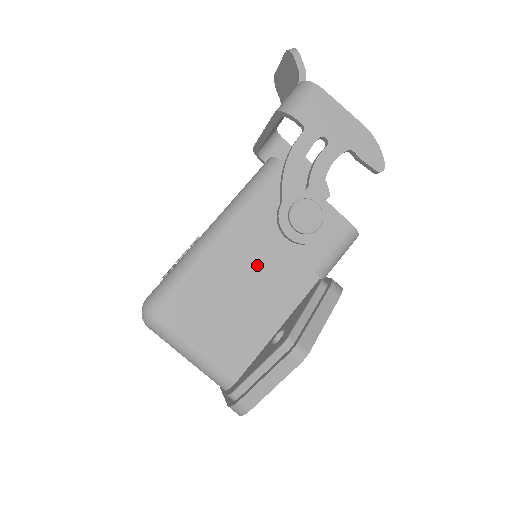
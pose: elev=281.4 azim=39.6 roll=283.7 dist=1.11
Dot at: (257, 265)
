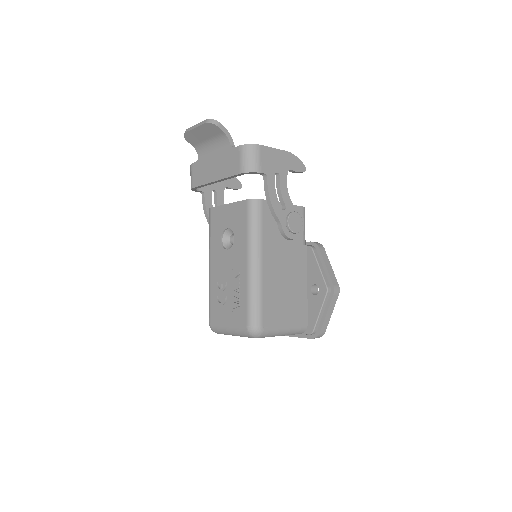
Dot at: (282, 264)
